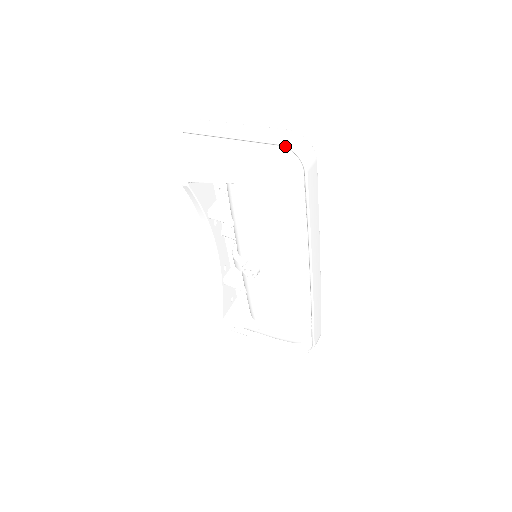
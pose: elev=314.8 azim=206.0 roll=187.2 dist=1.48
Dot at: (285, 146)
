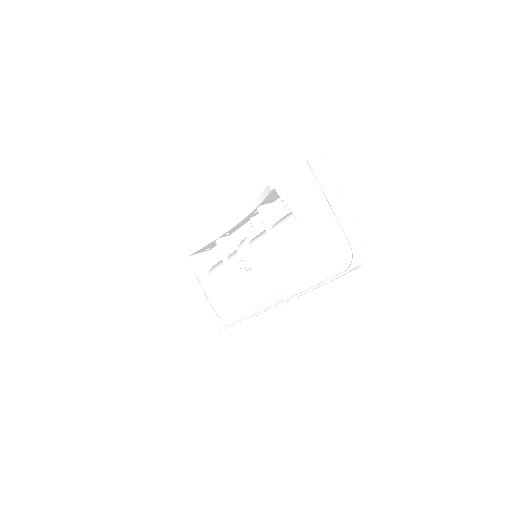
Dot at: (353, 250)
